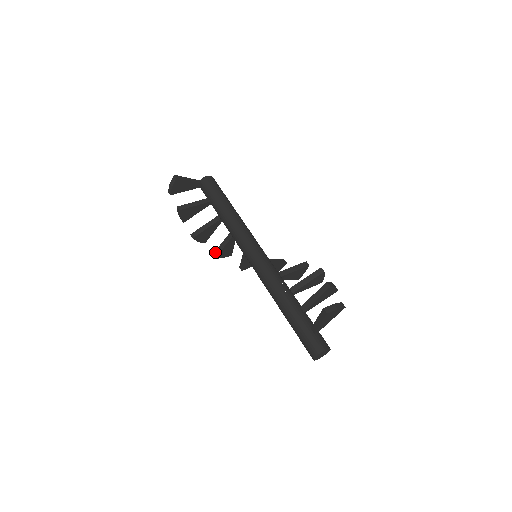
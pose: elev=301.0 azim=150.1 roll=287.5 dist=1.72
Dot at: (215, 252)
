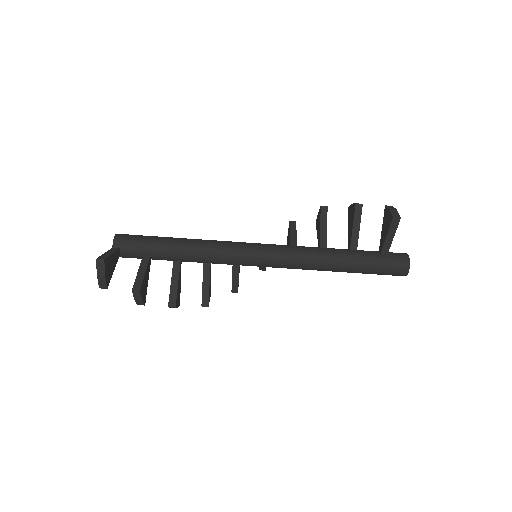
Dot at: (203, 300)
